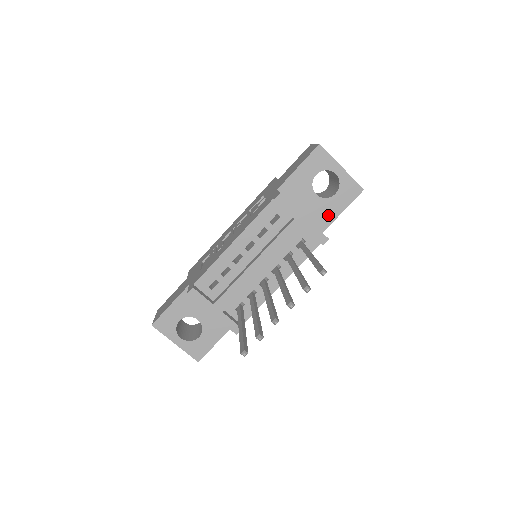
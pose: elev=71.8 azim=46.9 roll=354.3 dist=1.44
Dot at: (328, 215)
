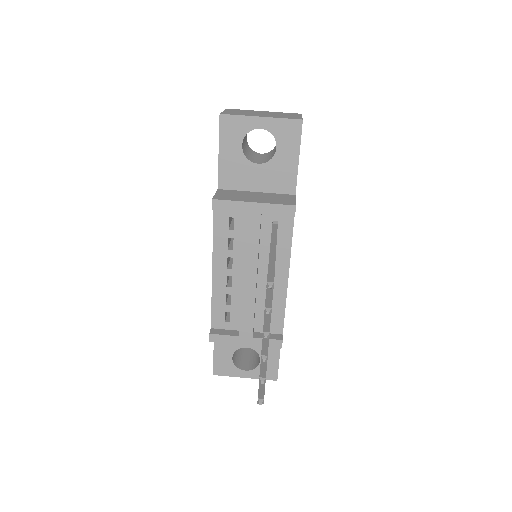
Dot at: (286, 174)
